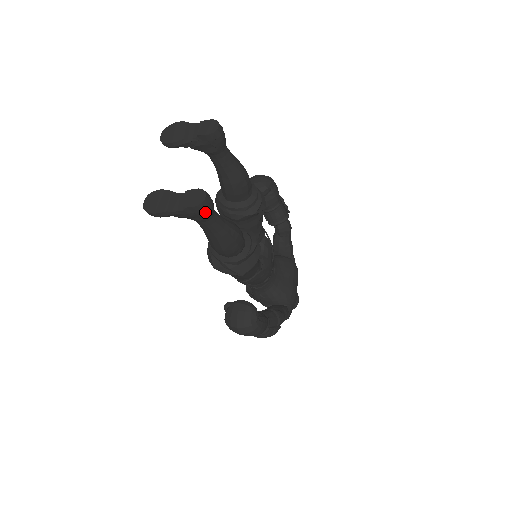
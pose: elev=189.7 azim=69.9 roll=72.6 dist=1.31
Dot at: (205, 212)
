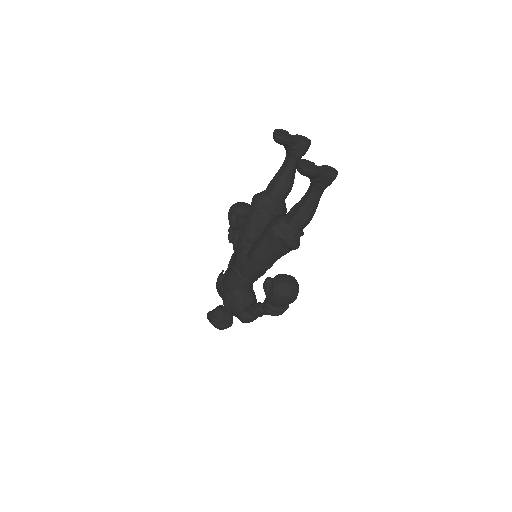
Dot at: occluded
